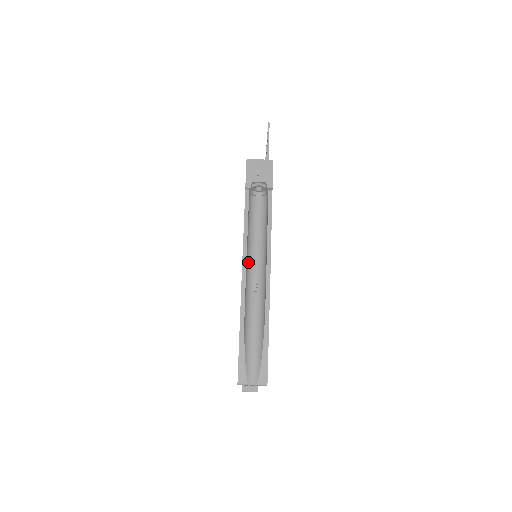
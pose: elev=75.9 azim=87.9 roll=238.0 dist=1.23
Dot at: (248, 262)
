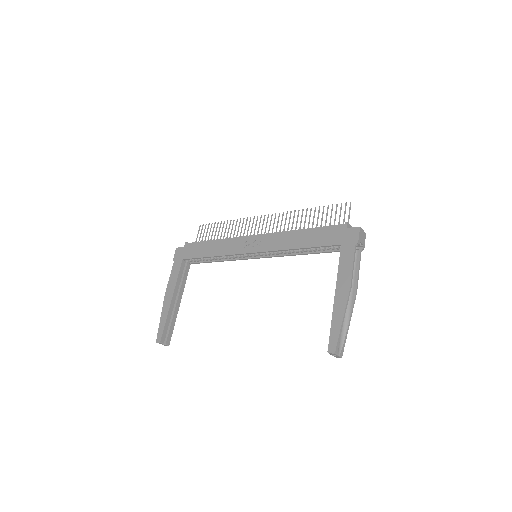
Dot at: (346, 285)
